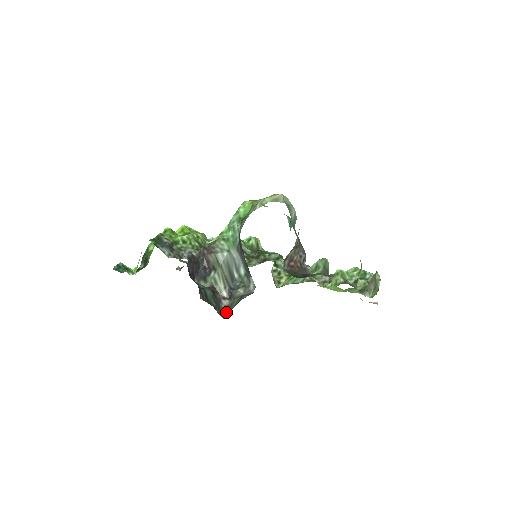
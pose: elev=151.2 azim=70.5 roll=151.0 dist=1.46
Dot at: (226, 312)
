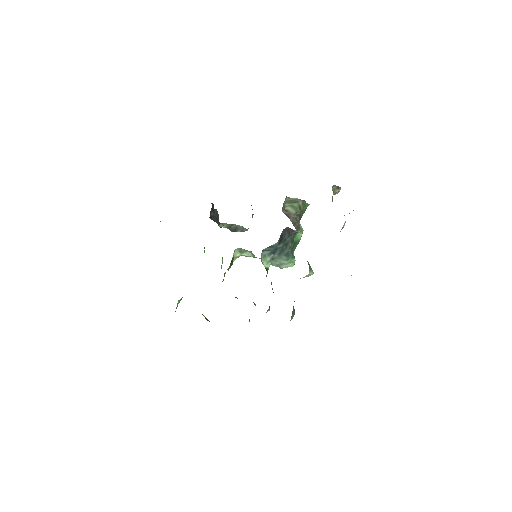
Dot at: occluded
